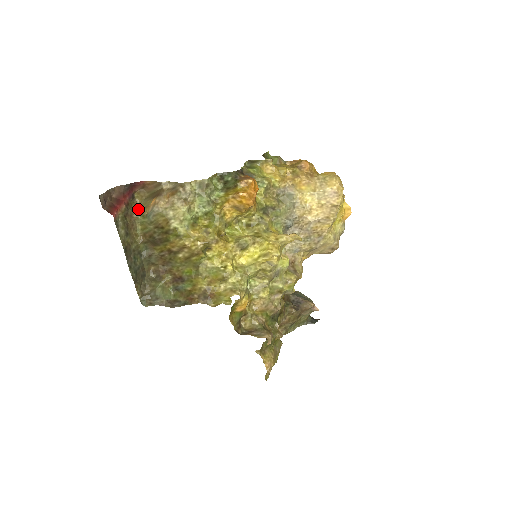
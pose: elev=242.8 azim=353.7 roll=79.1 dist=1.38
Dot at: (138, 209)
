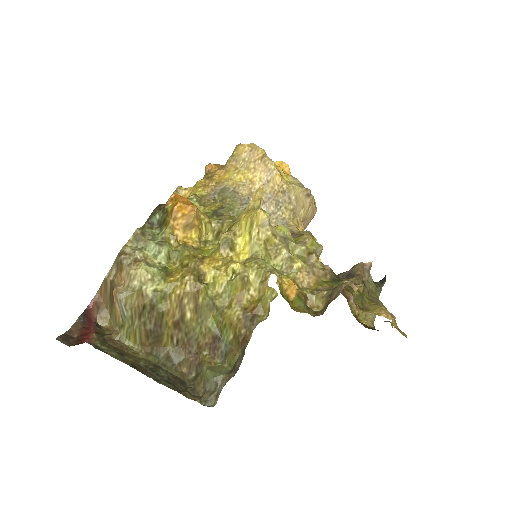
Dot at: (113, 331)
